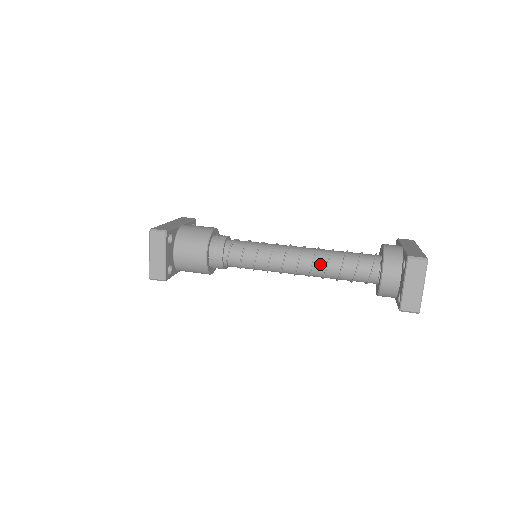
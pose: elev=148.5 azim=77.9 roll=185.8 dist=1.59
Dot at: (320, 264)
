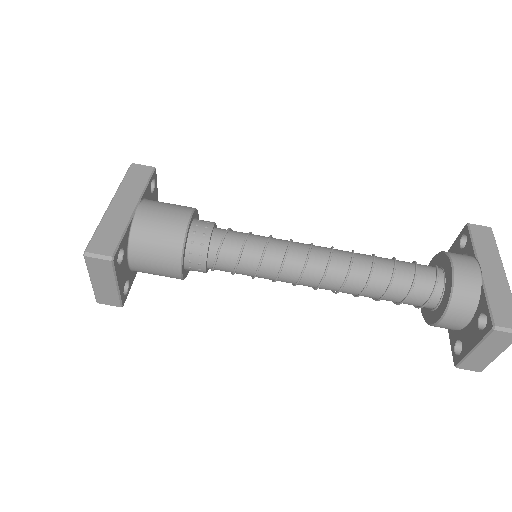
Dot at: (353, 287)
